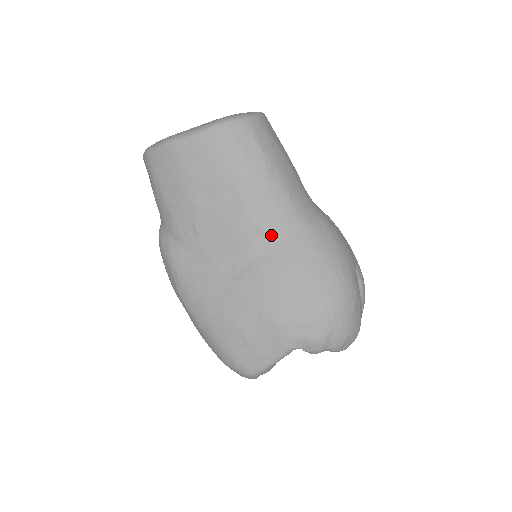
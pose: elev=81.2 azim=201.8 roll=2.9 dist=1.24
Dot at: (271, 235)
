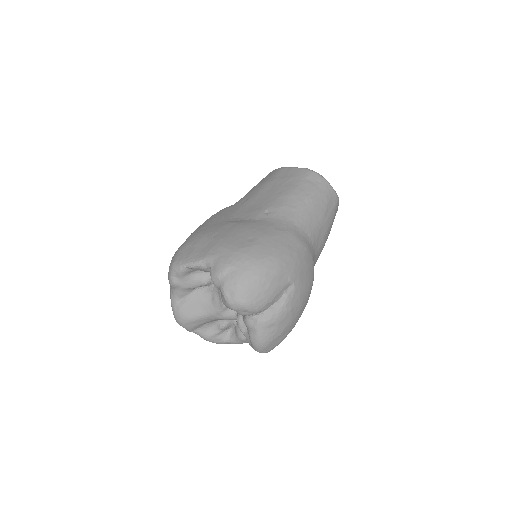
Dot at: (271, 217)
